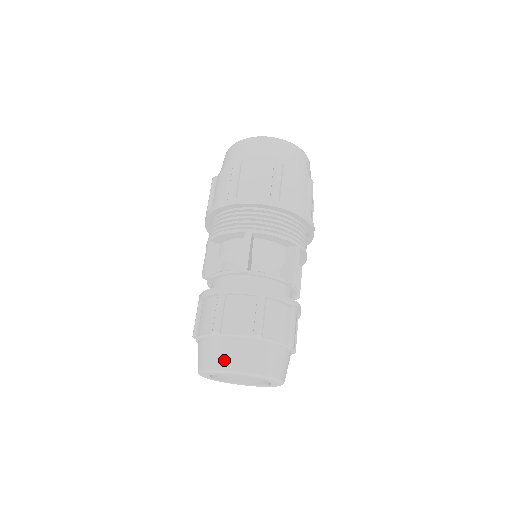
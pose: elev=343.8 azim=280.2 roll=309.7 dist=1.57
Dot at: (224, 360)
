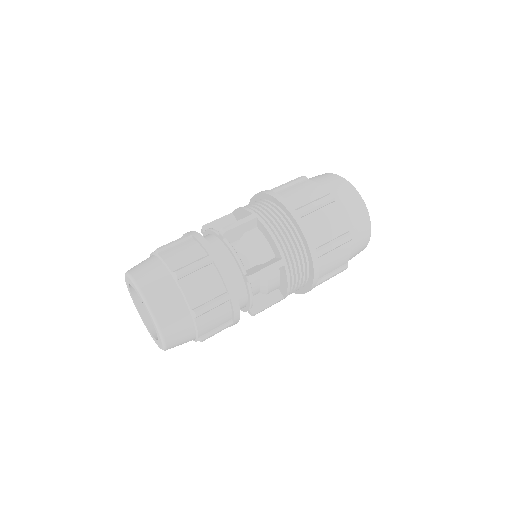
Dot at: (140, 271)
